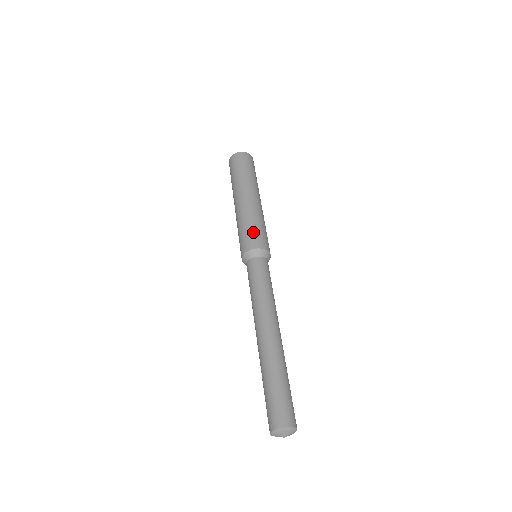
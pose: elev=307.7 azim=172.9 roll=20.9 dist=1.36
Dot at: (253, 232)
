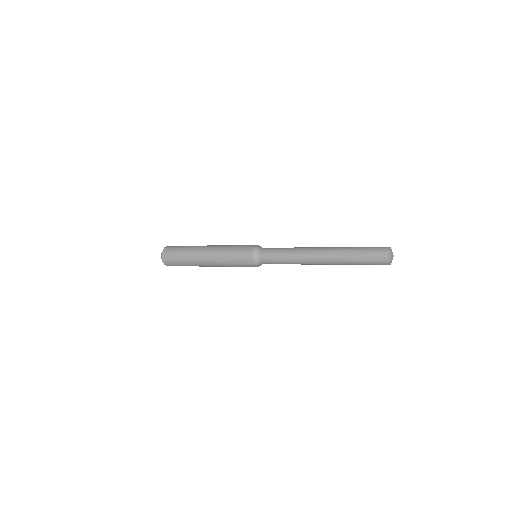
Dot at: (239, 250)
